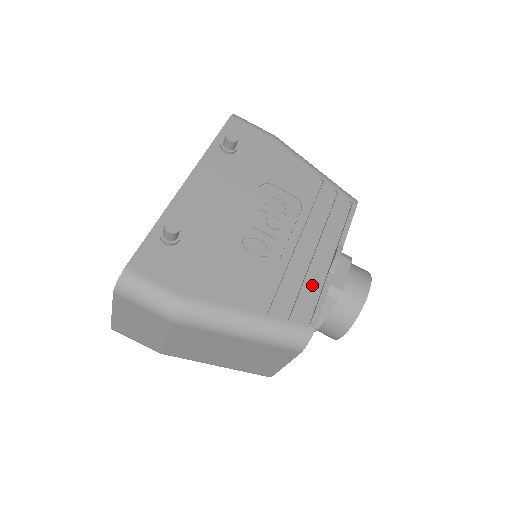
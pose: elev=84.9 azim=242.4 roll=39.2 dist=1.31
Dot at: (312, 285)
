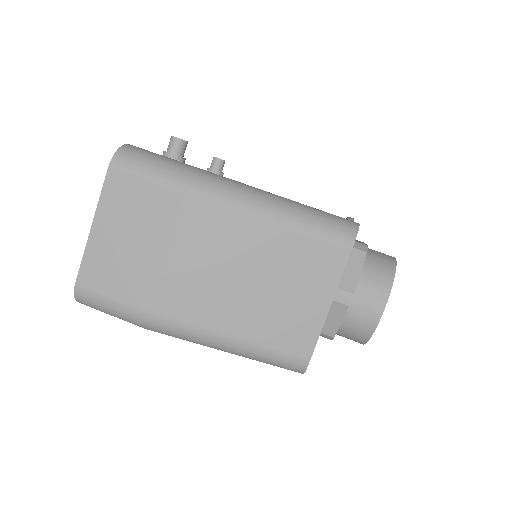
Dot at: occluded
